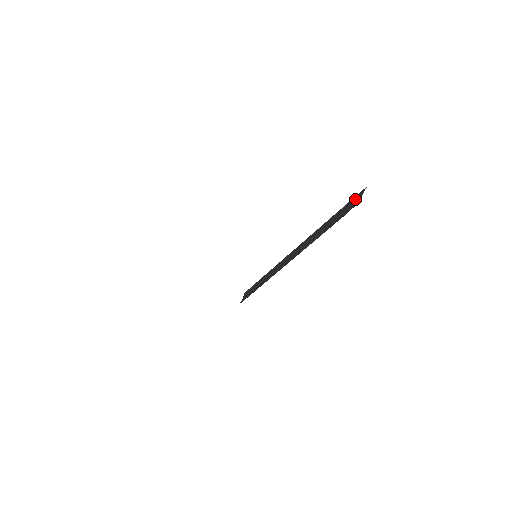
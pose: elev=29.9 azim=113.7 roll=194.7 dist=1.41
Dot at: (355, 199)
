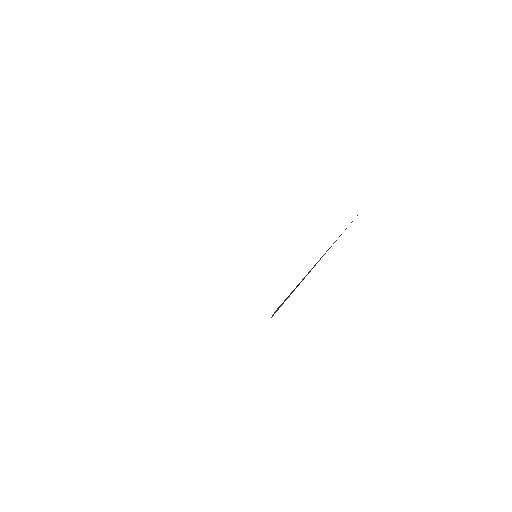
Dot at: occluded
